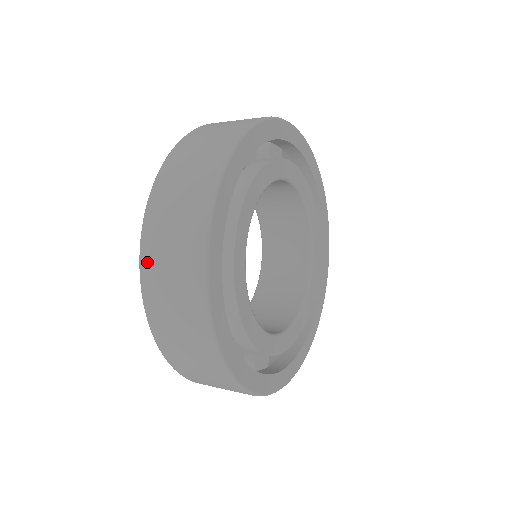
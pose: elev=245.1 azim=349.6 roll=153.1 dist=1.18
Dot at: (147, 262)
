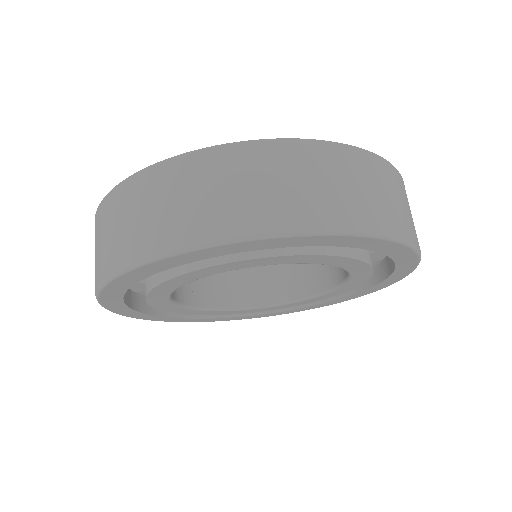
Dot at: (95, 226)
